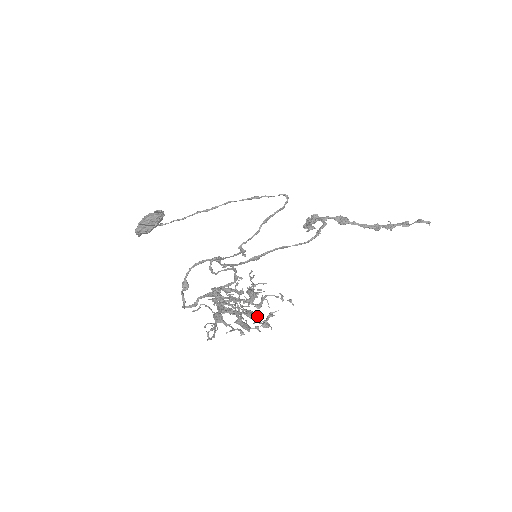
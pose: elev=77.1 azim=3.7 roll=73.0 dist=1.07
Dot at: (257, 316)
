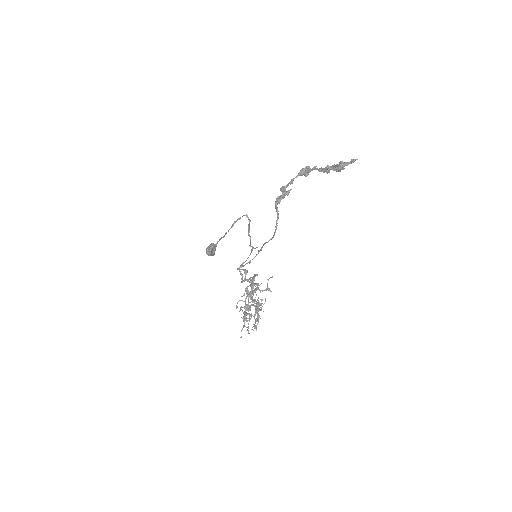
Dot at: occluded
